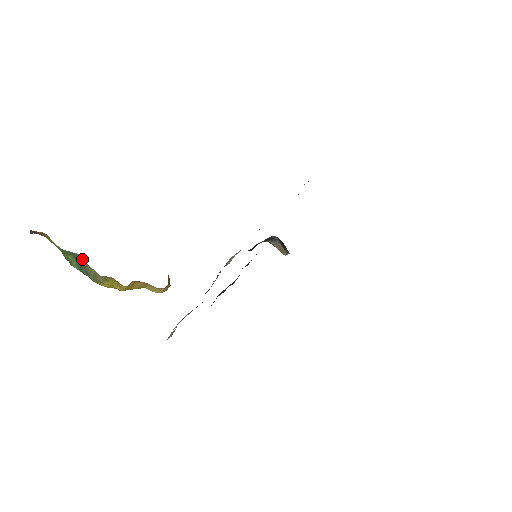
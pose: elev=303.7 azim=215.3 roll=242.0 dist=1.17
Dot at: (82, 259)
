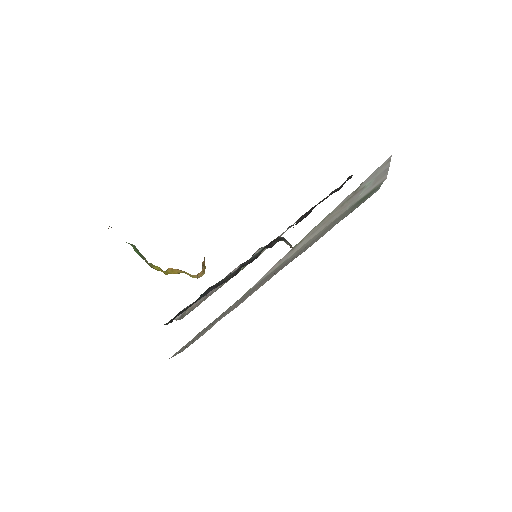
Dot at: (137, 249)
